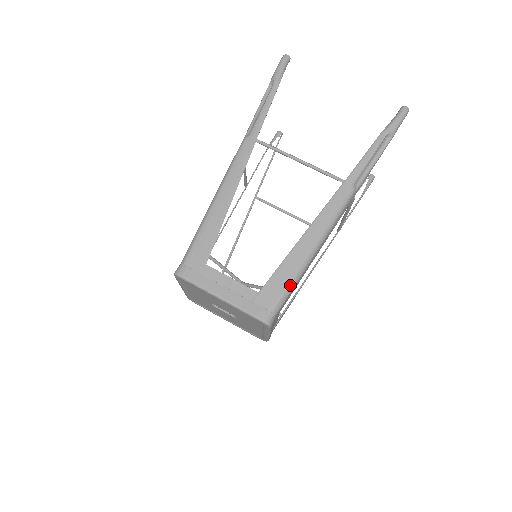
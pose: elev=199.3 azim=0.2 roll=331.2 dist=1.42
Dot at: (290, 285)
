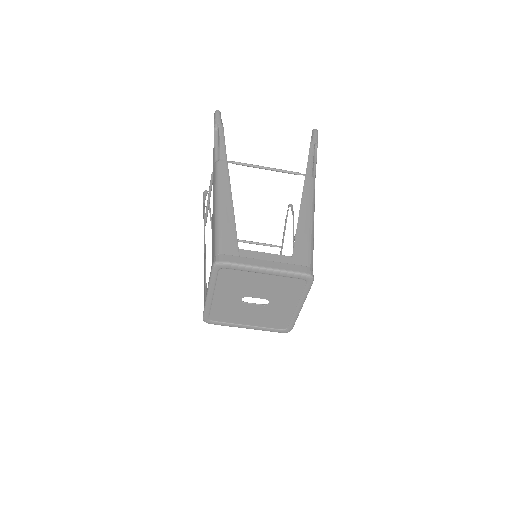
Dot at: (311, 246)
